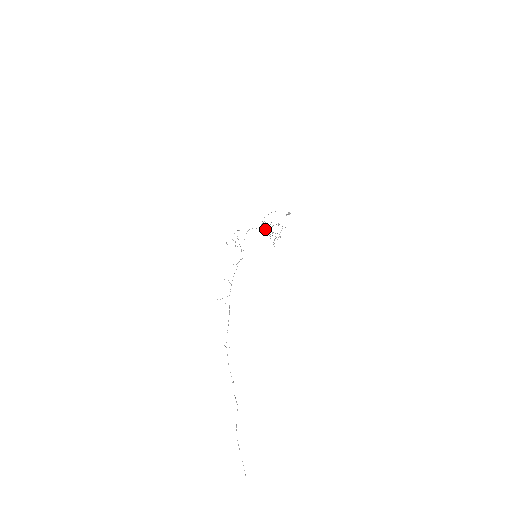
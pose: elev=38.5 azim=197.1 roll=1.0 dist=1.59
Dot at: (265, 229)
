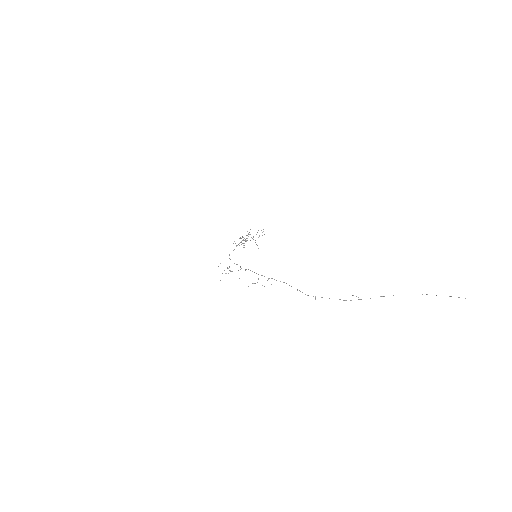
Dot at: occluded
